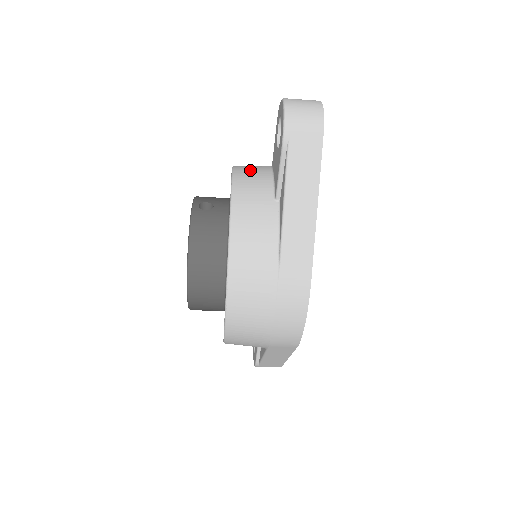
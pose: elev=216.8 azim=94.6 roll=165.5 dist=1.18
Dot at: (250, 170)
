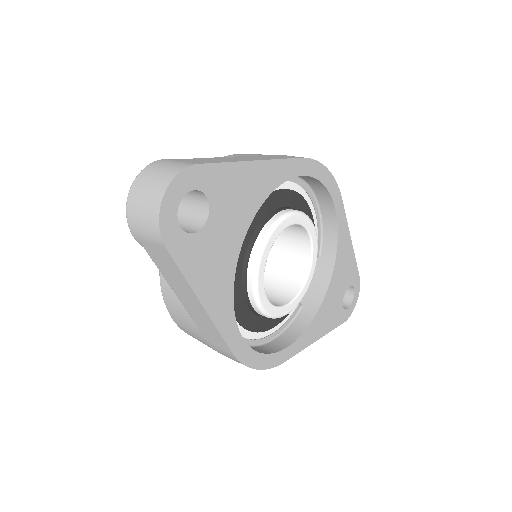
Dot at: occluded
